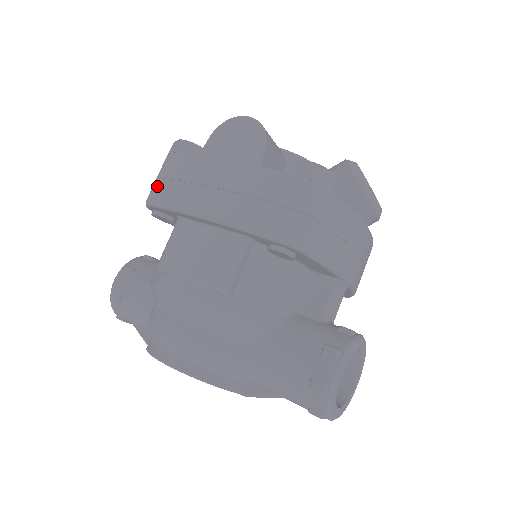
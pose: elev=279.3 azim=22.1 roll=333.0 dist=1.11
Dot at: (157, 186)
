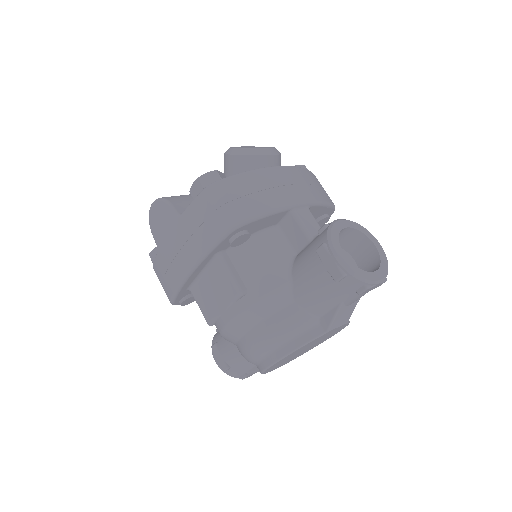
Dot at: (164, 289)
